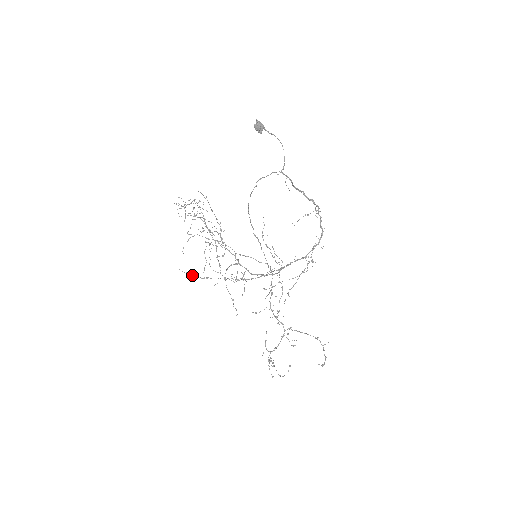
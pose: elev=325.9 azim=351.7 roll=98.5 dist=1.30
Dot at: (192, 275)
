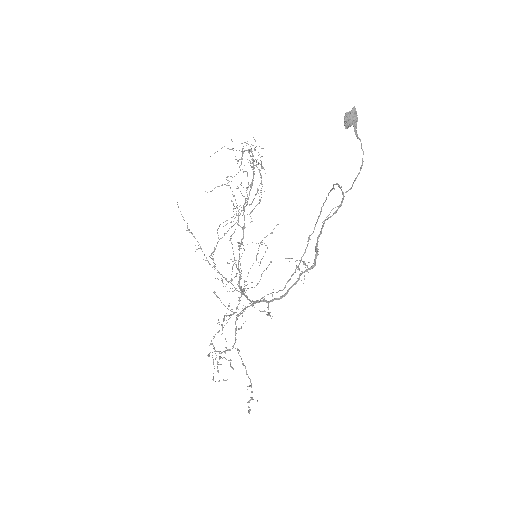
Dot at: occluded
